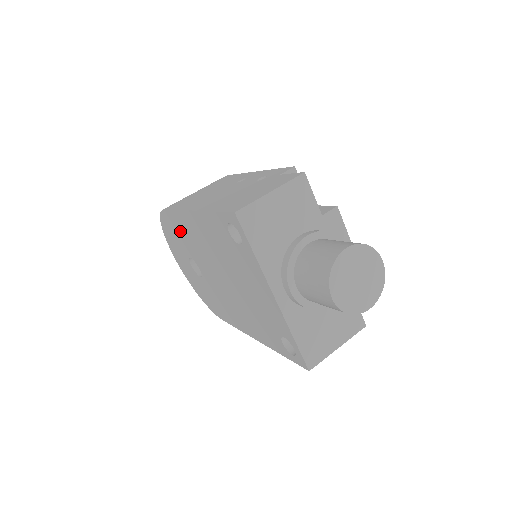
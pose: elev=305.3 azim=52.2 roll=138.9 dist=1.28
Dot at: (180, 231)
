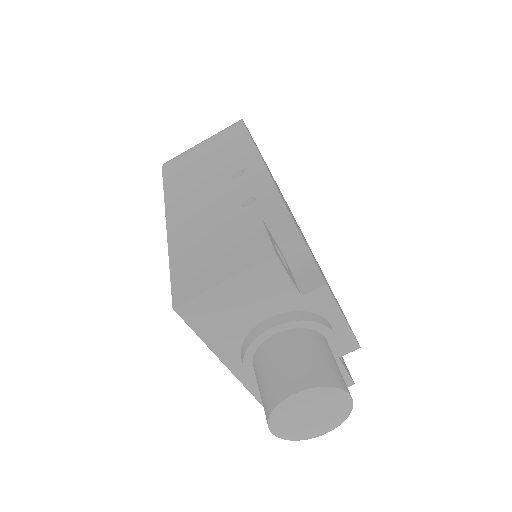
Dot at: occluded
